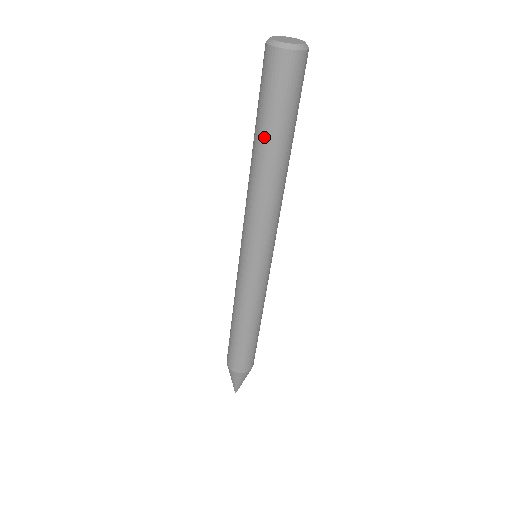
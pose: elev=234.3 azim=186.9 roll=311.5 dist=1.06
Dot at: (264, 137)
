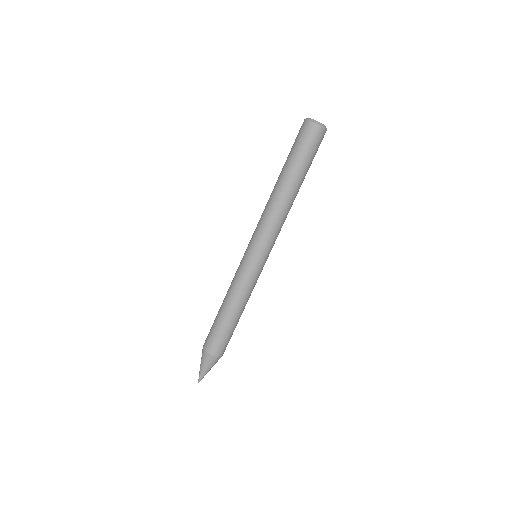
Dot at: (289, 170)
